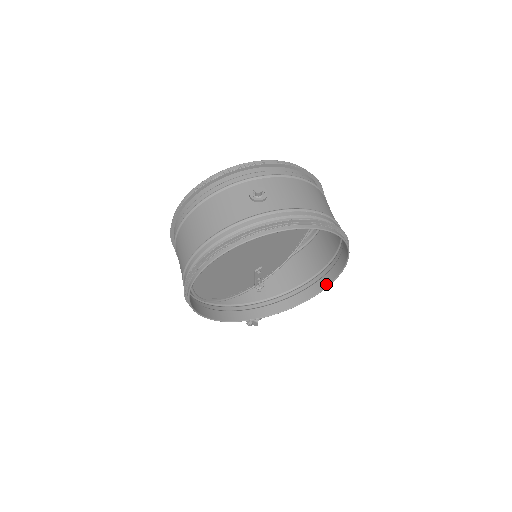
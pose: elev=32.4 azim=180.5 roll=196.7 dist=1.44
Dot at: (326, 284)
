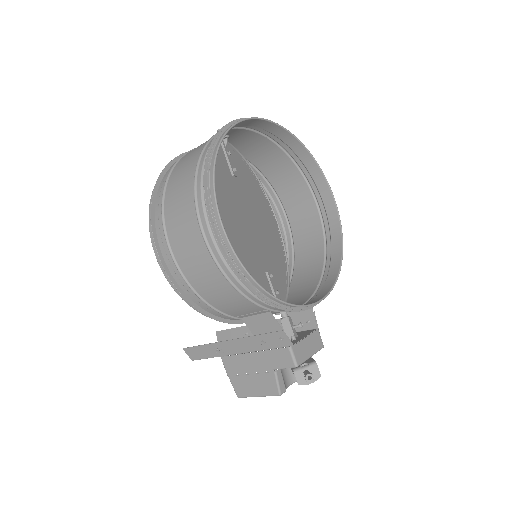
Dot at: (339, 247)
